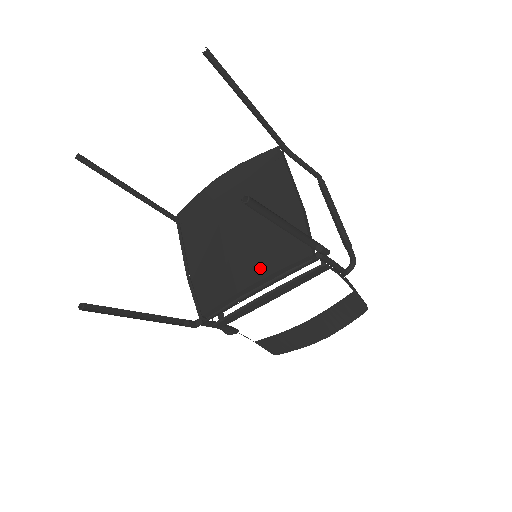
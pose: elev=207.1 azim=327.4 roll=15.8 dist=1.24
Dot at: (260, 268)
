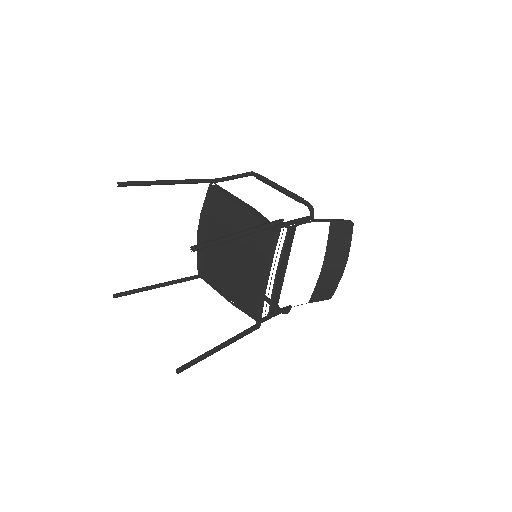
Dot at: (258, 263)
